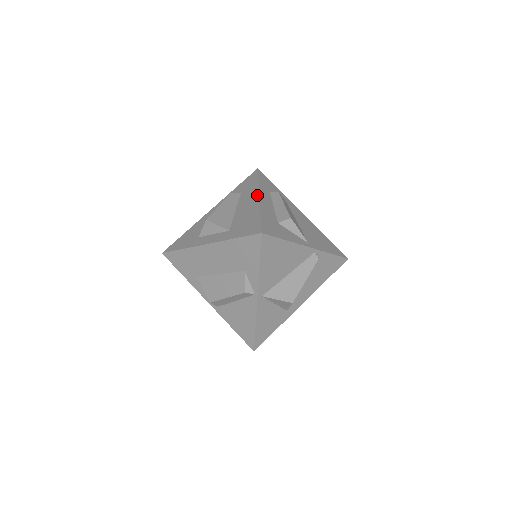
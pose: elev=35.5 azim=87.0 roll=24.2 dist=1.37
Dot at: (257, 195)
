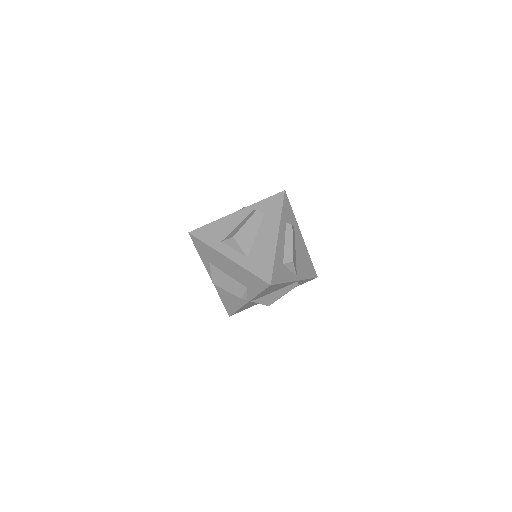
Dot at: (277, 232)
